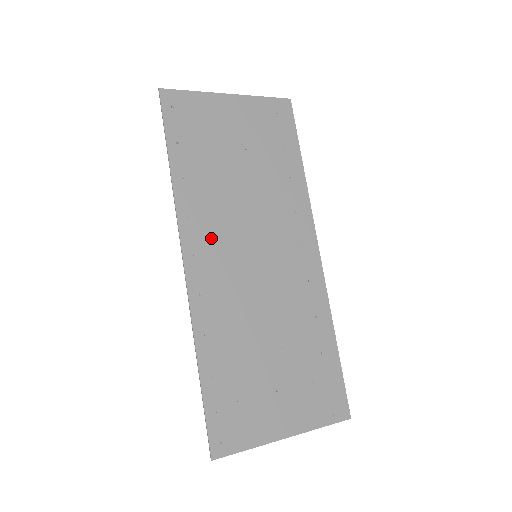
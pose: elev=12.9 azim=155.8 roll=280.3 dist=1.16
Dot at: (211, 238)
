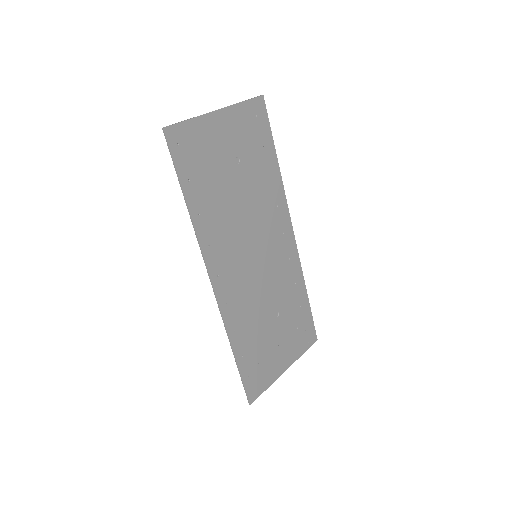
Dot at: (226, 256)
